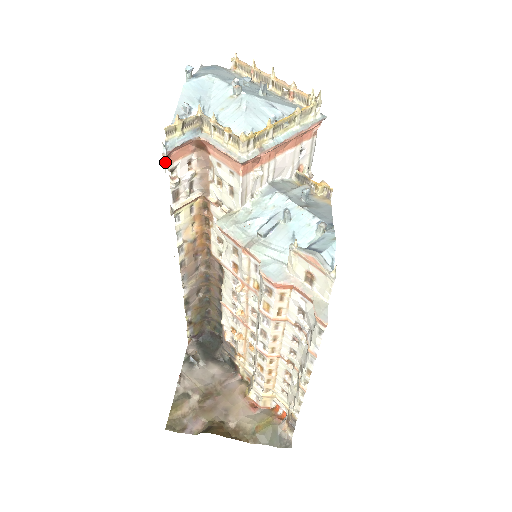
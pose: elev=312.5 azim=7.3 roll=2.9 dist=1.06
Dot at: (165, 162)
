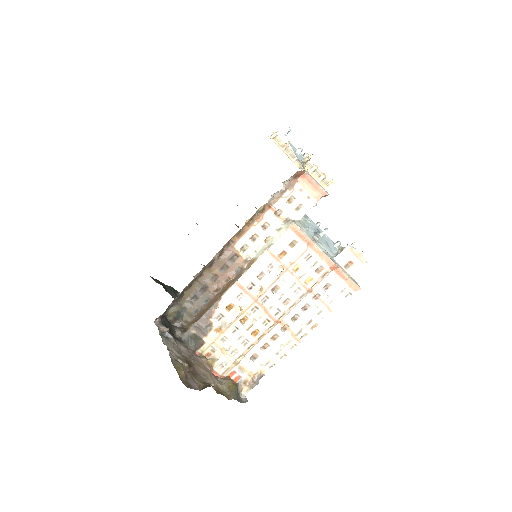
Dot at: occluded
